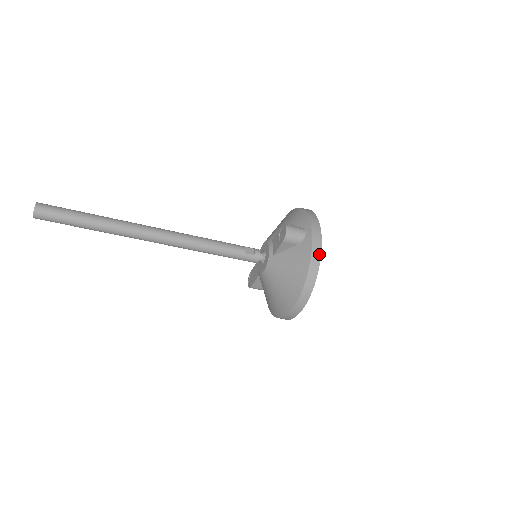
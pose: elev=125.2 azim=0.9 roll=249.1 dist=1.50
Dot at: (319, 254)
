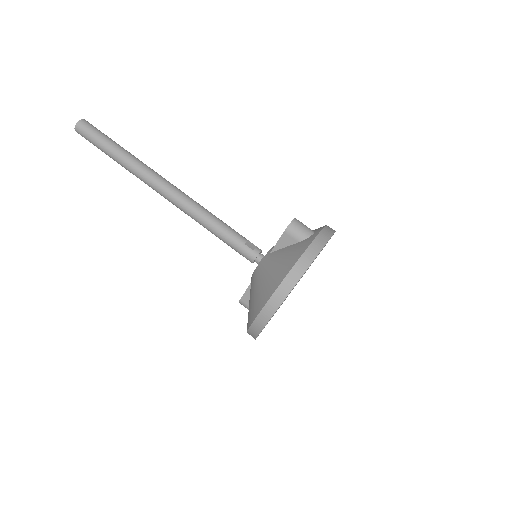
Dot at: (317, 252)
